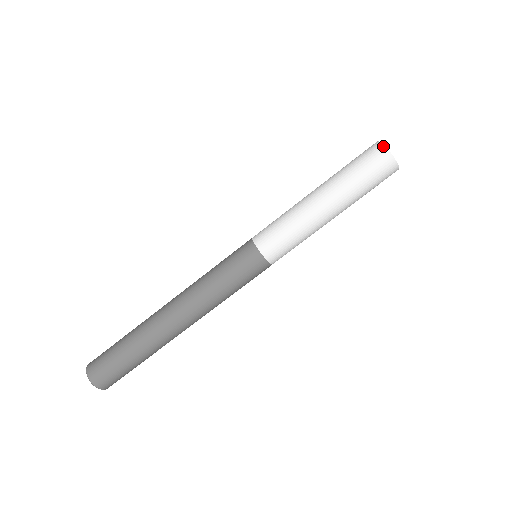
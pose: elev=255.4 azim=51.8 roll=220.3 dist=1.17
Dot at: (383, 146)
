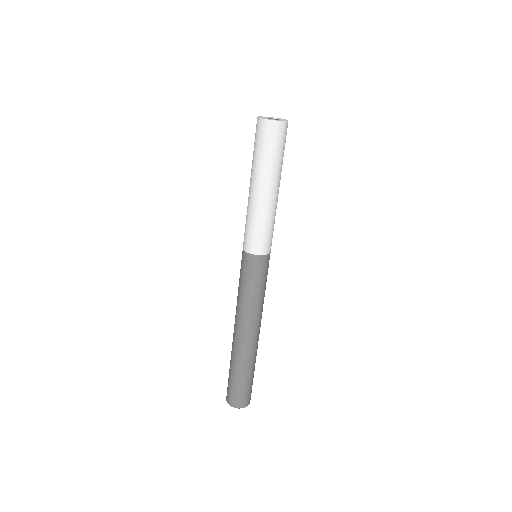
Dot at: (261, 119)
